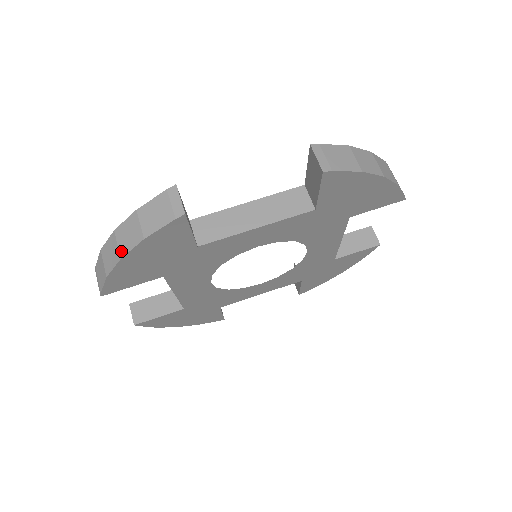
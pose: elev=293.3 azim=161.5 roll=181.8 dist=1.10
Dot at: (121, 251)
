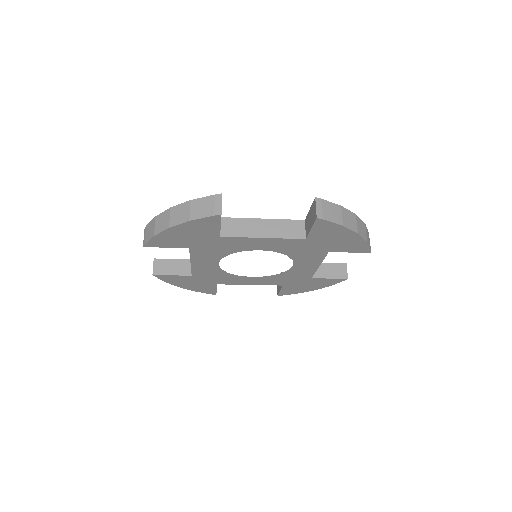
Dot at: (171, 223)
